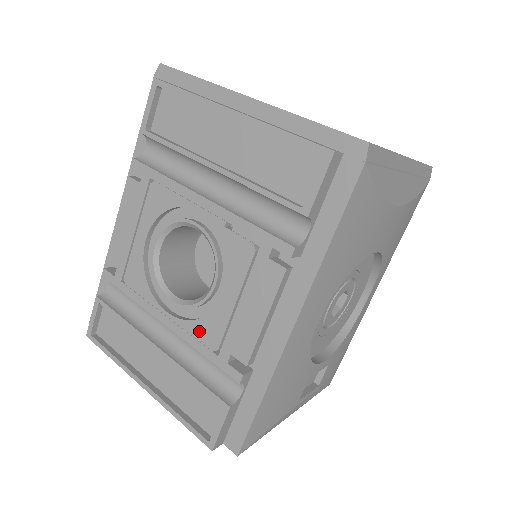
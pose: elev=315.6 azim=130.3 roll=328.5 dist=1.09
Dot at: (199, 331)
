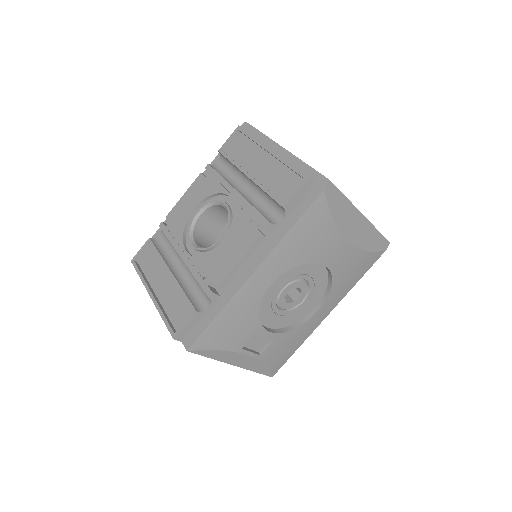
Dot at: (200, 264)
